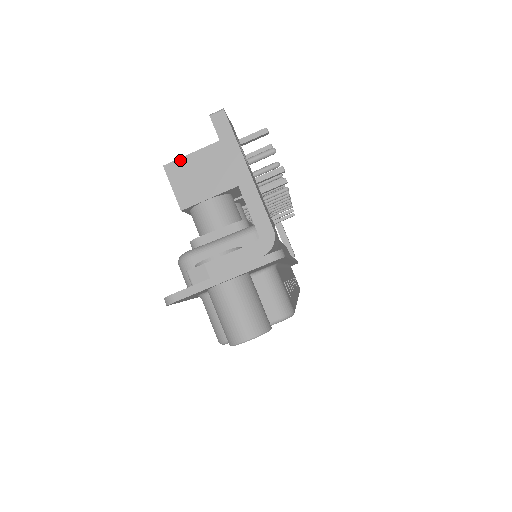
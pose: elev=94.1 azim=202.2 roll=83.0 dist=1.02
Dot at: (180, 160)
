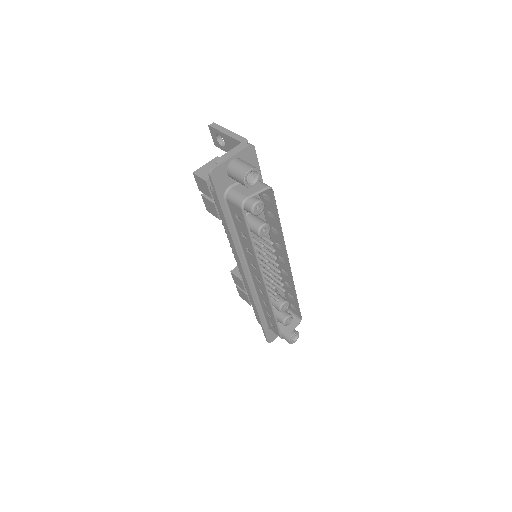
Dot at: (200, 168)
